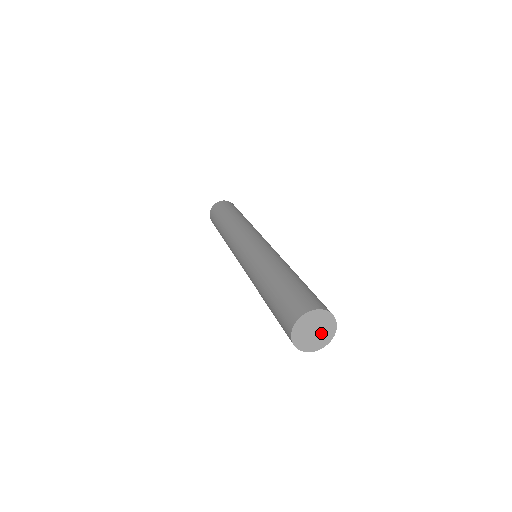
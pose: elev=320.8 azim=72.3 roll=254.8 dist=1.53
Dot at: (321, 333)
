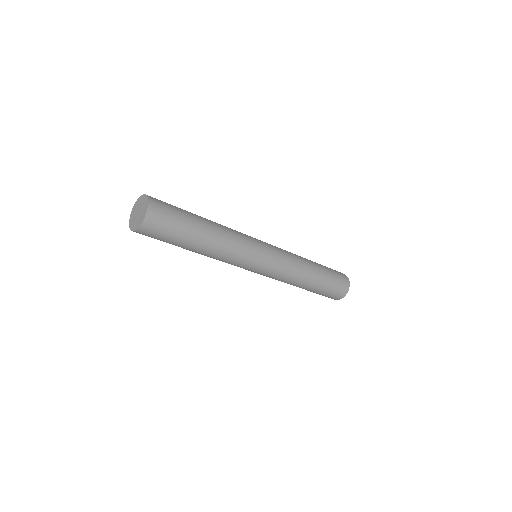
Dot at: occluded
